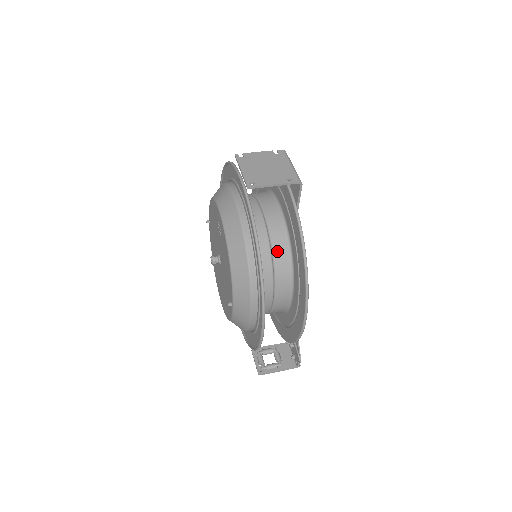
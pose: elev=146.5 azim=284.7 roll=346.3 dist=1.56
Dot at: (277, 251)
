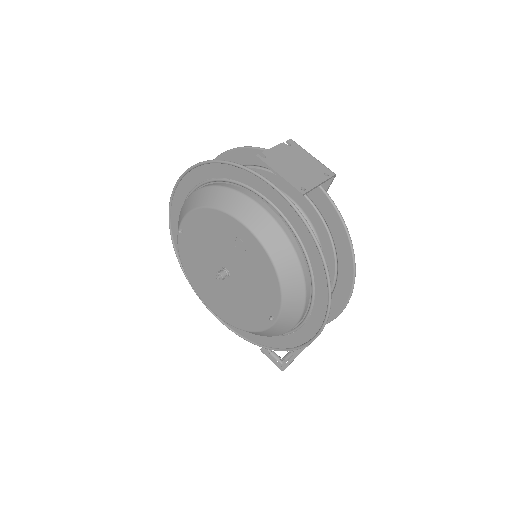
Dot at: occluded
